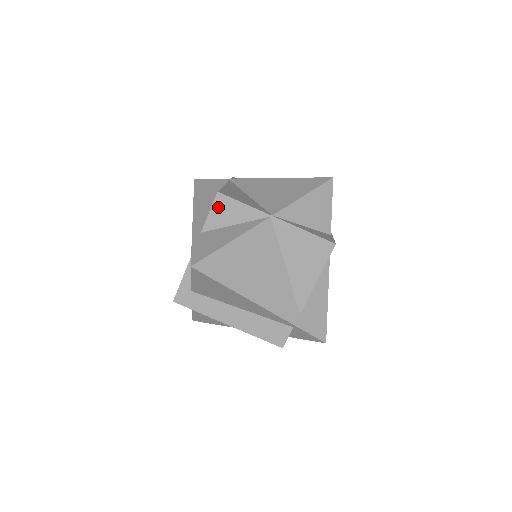
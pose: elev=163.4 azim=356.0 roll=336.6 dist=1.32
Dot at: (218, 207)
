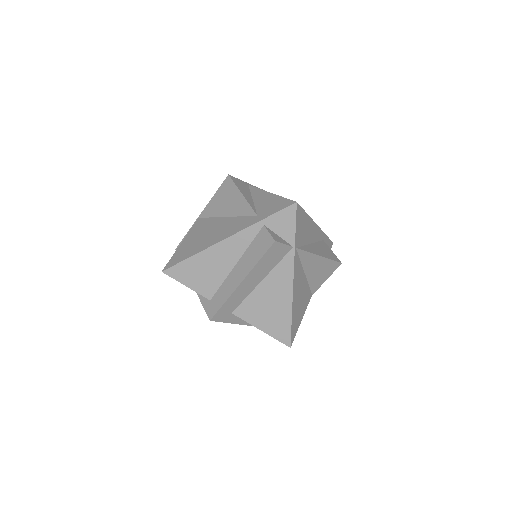
Dot at: occluded
